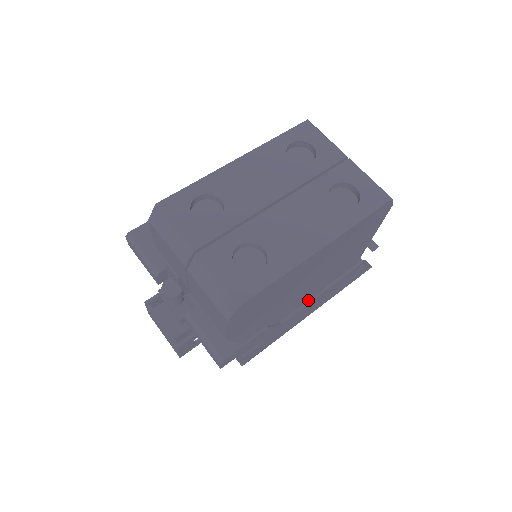
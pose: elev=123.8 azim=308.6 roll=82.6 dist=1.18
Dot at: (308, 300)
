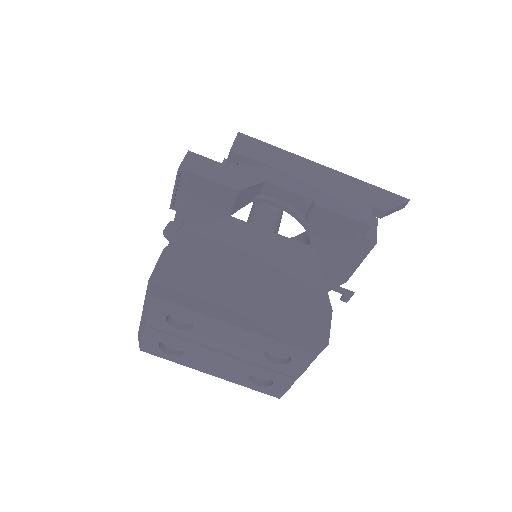
Dot at: occluded
